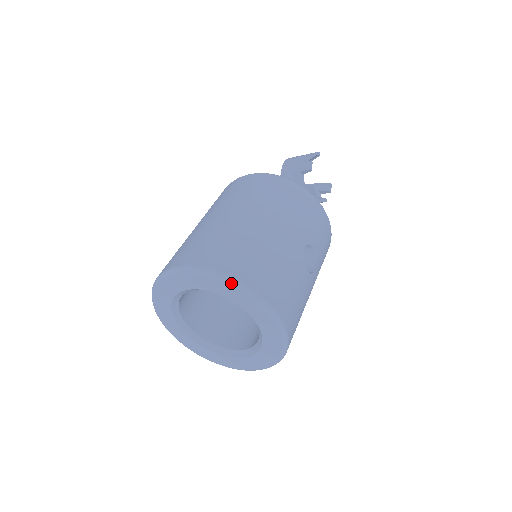
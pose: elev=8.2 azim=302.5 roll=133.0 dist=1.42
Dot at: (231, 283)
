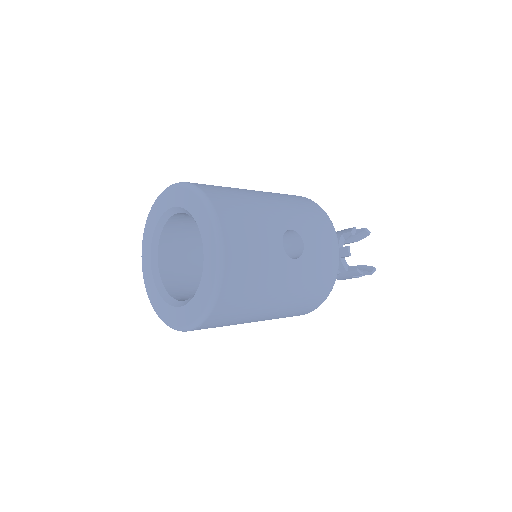
Dot at: (196, 191)
